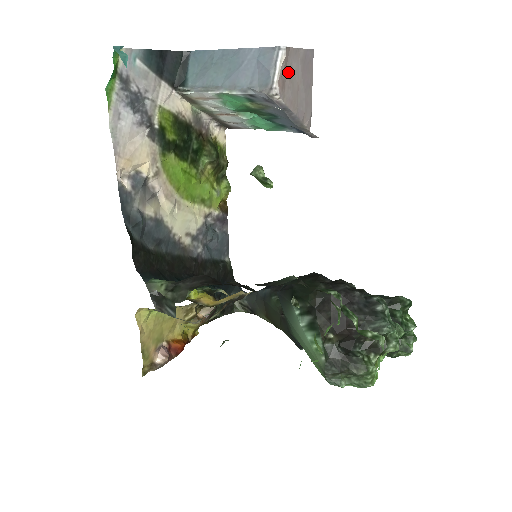
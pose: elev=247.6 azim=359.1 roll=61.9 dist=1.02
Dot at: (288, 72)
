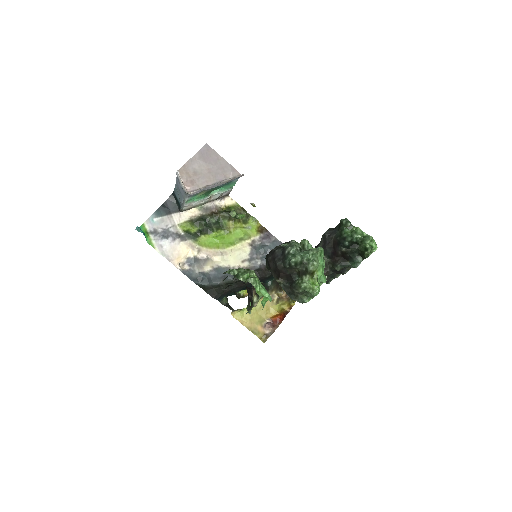
Dot at: (193, 174)
